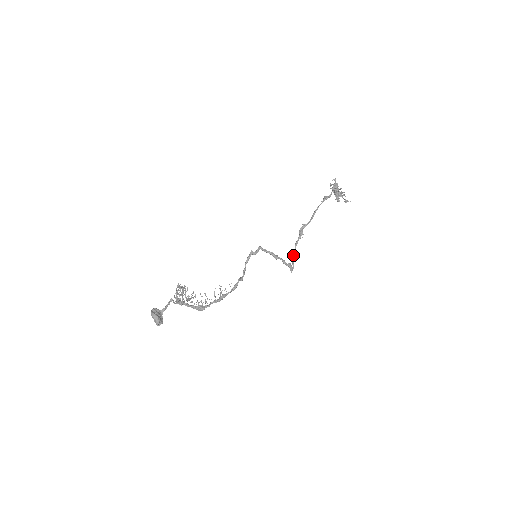
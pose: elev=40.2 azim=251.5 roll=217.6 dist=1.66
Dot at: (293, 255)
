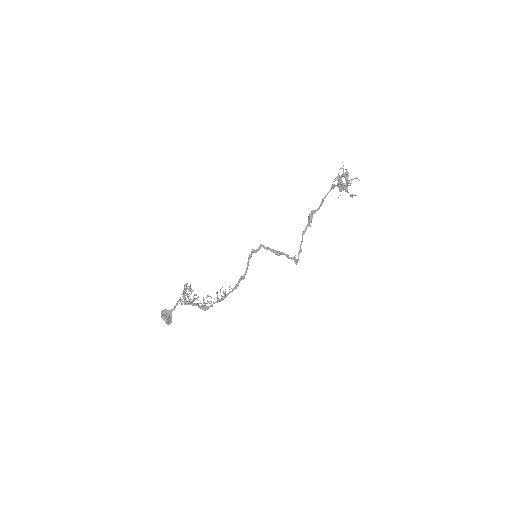
Dot at: occluded
